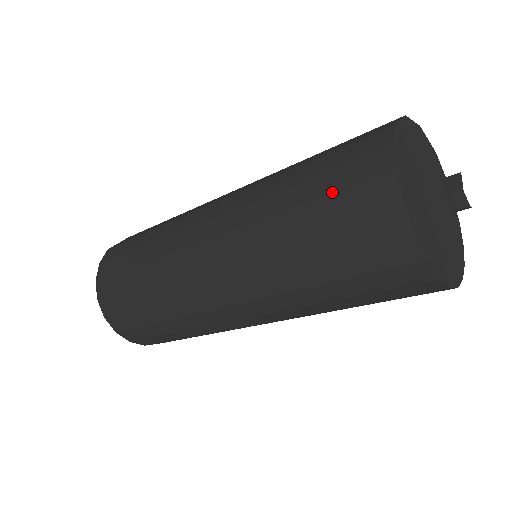
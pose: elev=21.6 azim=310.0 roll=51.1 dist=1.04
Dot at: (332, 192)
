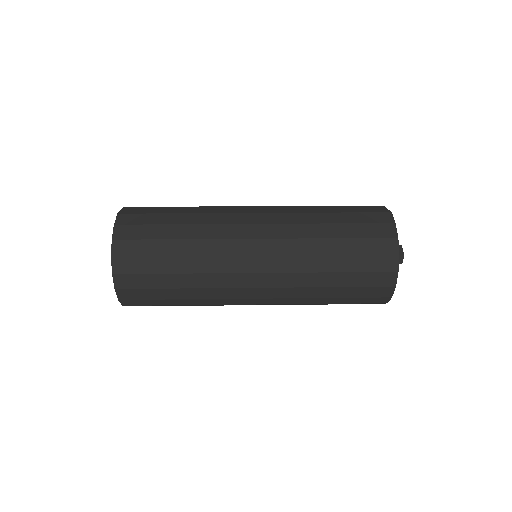
Dot at: (360, 237)
